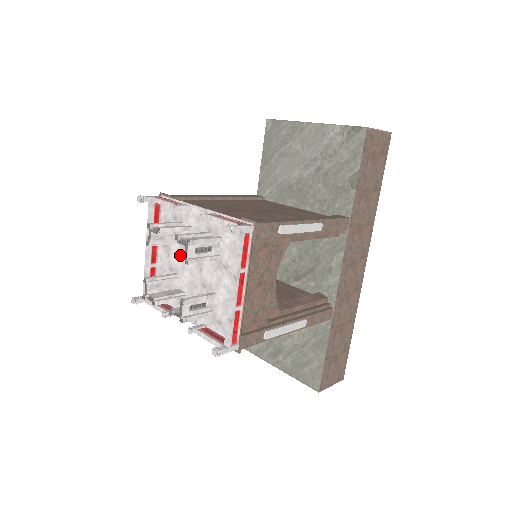
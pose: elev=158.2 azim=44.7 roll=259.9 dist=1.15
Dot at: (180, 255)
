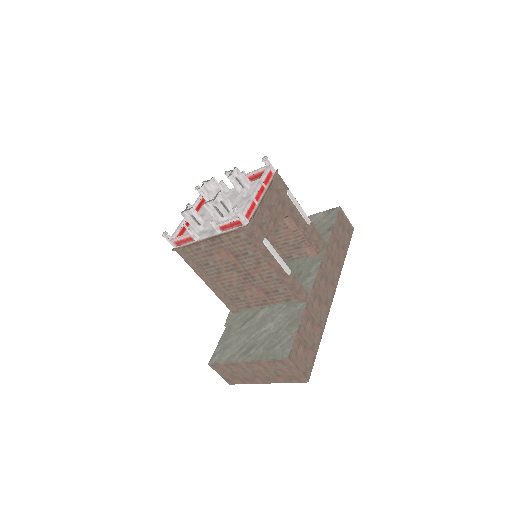
Dot at: occluded
